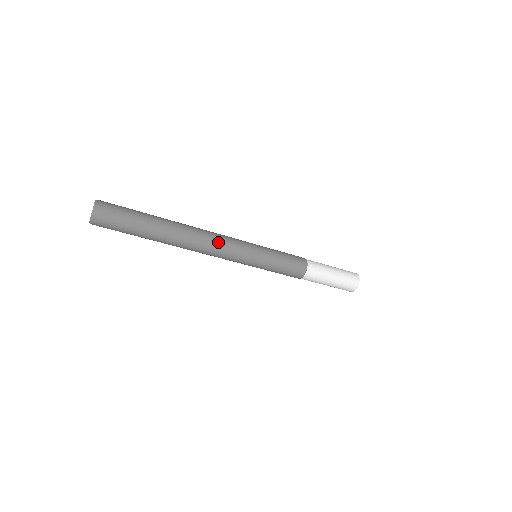
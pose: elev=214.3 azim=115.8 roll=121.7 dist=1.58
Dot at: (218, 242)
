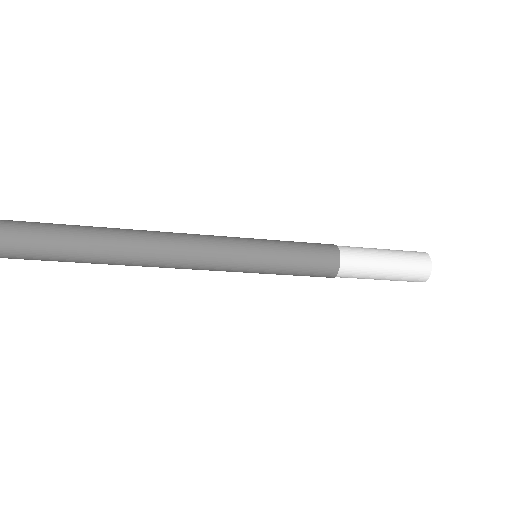
Dot at: (187, 246)
